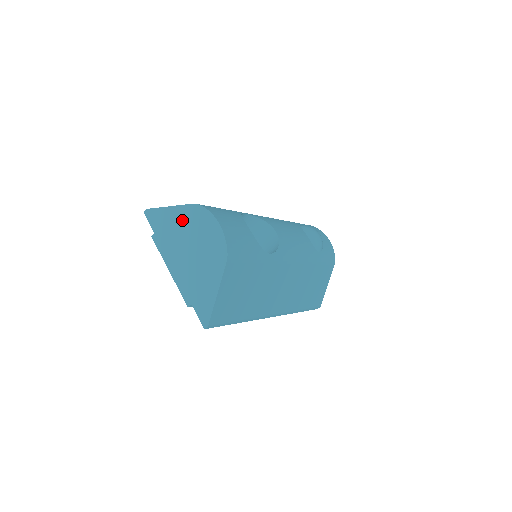
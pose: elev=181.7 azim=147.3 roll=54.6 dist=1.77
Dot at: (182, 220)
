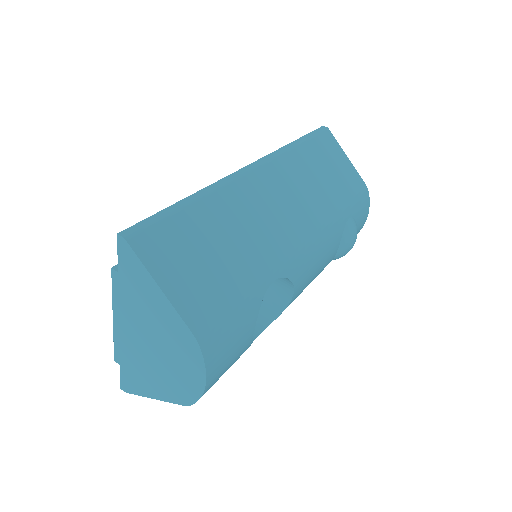
Dot at: (165, 321)
